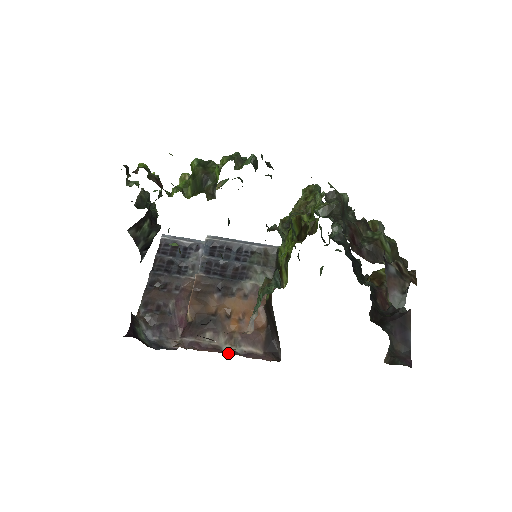
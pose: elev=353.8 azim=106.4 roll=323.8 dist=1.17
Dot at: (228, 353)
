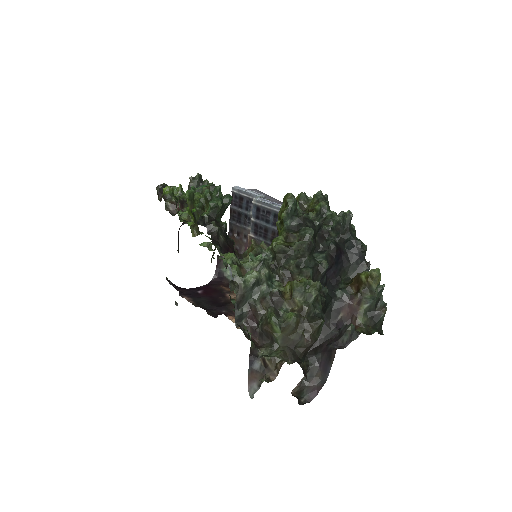
Dot at: occluded
